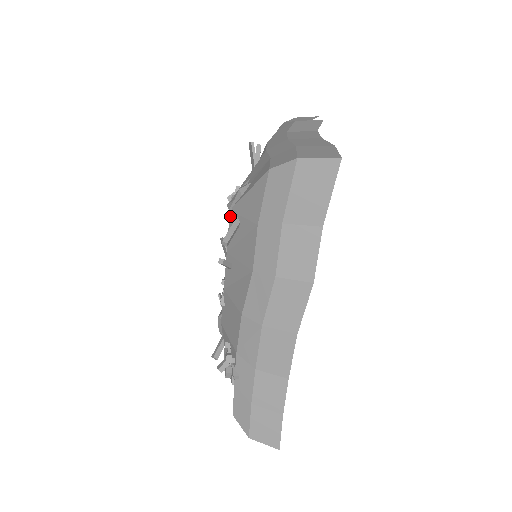
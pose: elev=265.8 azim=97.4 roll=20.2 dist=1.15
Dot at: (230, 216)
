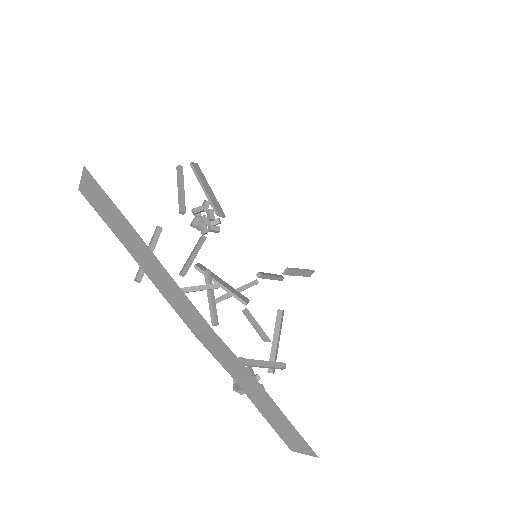
Dot at: occluded
